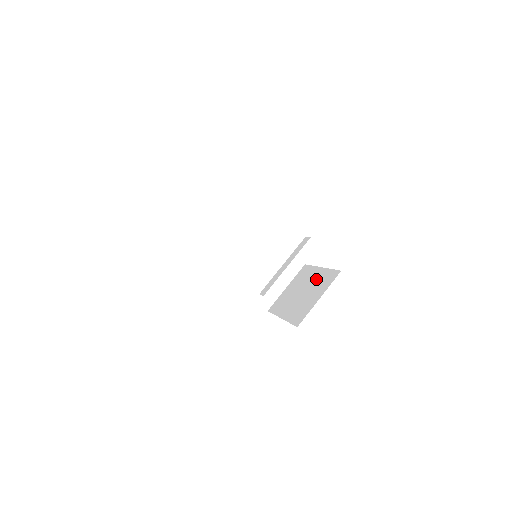
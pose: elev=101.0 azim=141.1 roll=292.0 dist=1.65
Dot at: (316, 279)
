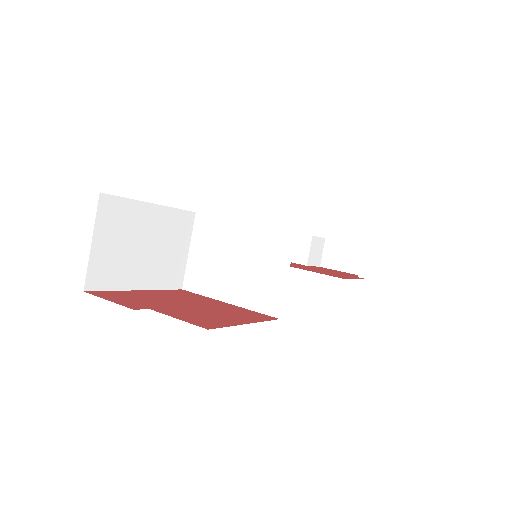
Dot at: occluded
